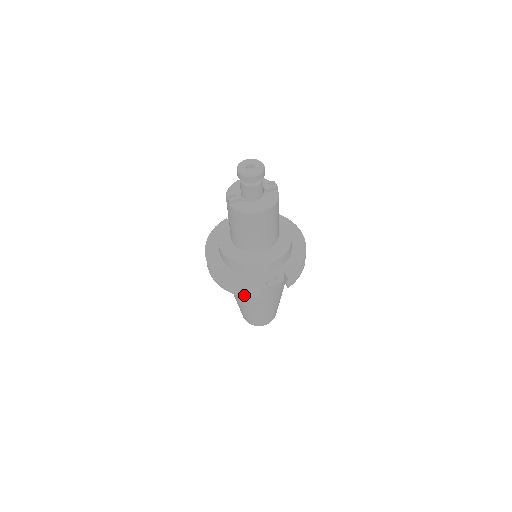
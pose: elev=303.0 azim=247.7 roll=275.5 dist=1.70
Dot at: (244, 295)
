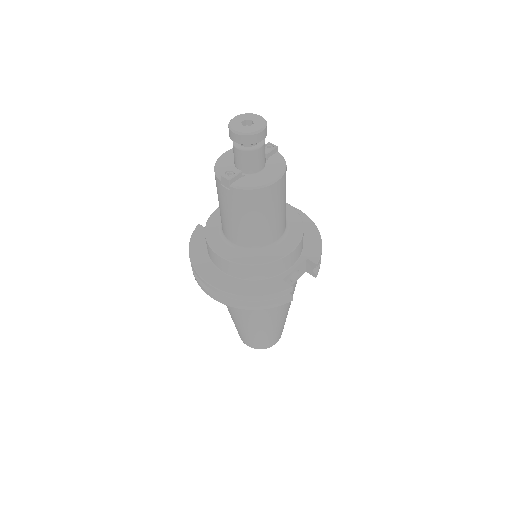
Dot at: (271, 305)
